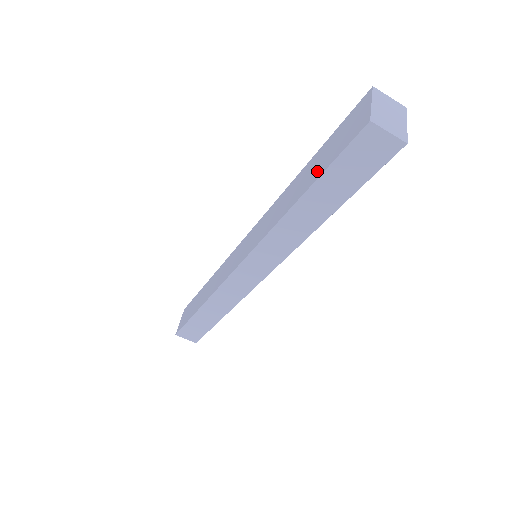
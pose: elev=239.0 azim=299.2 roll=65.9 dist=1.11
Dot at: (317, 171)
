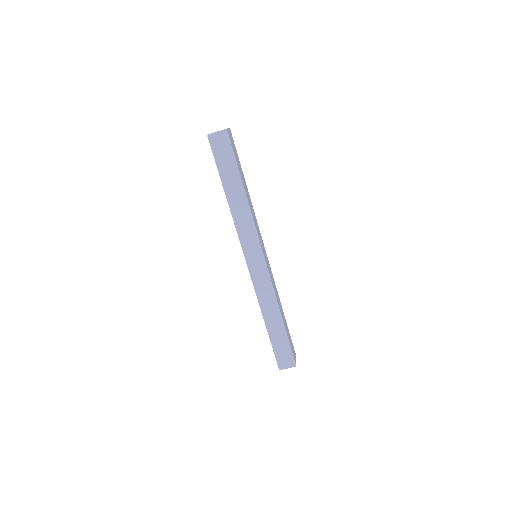
Dot at: occluded
